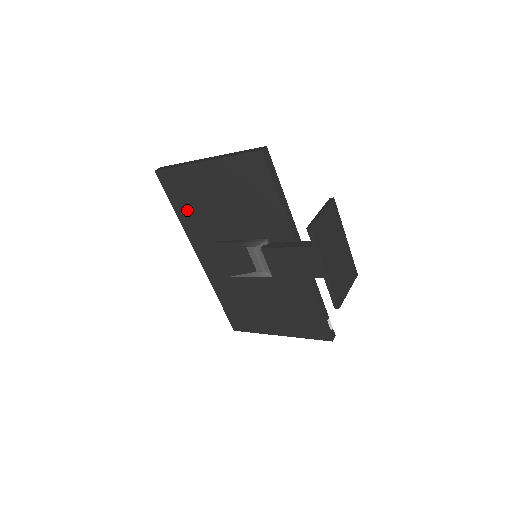
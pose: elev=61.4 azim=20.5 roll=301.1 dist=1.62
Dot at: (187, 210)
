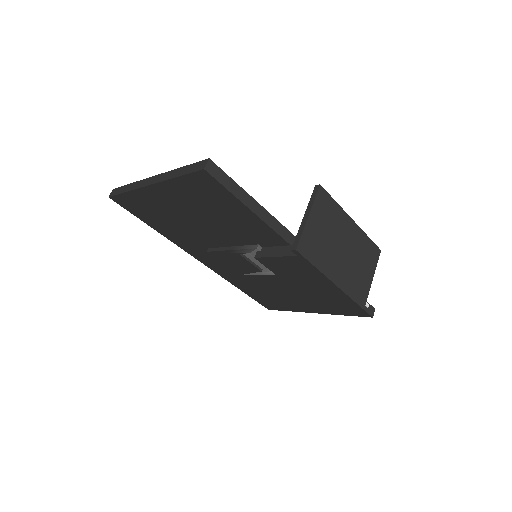
Dot at: (163, 226)
